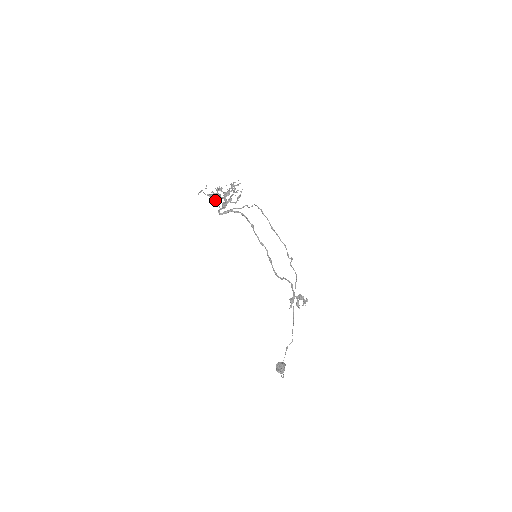
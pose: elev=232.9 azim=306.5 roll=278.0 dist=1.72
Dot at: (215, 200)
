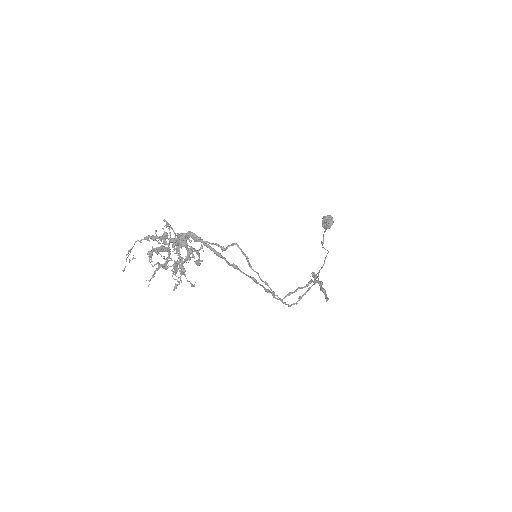
Dot at: occluded
